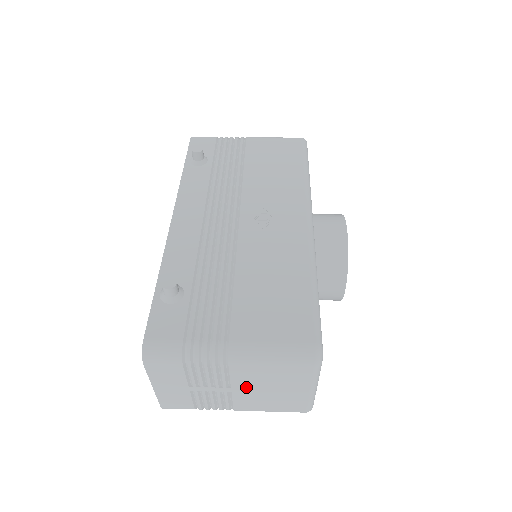
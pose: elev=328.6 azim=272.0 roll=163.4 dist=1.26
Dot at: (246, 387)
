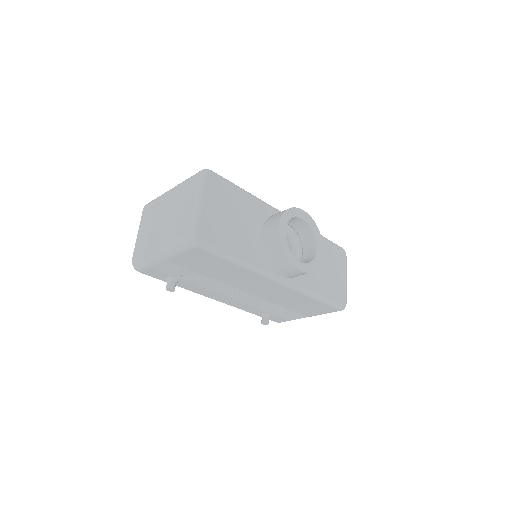
Dot at: (170, 212)
